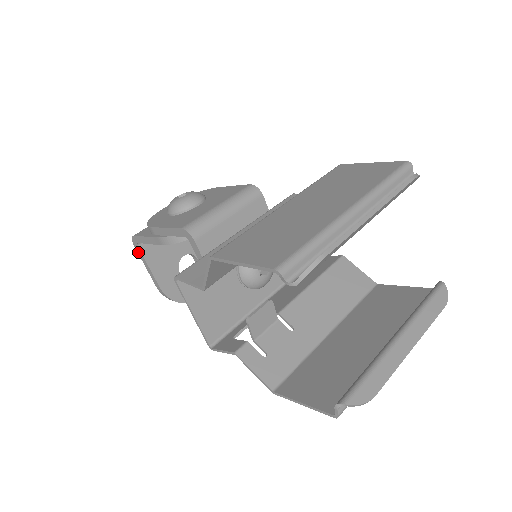
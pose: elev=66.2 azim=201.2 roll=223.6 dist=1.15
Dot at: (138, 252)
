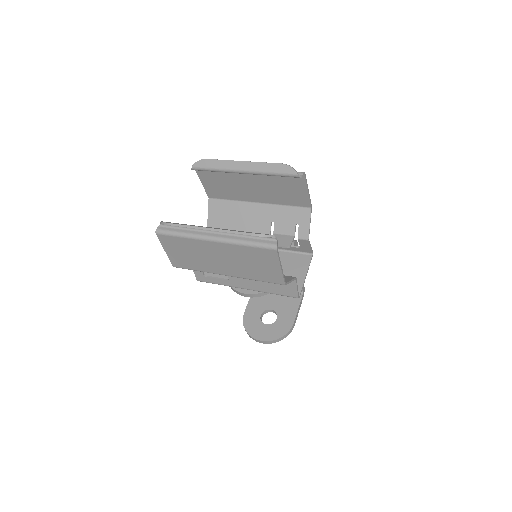
Dot at: occluded
